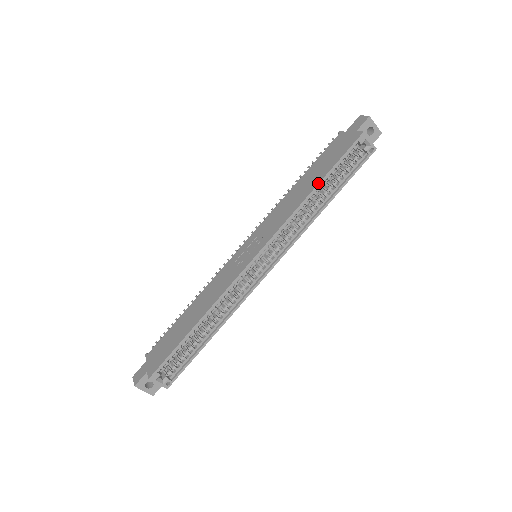
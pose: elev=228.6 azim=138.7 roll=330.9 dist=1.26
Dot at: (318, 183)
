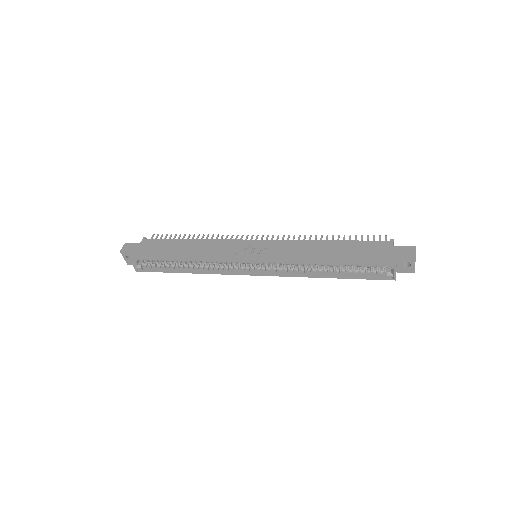
Dot at: (332, 262)
